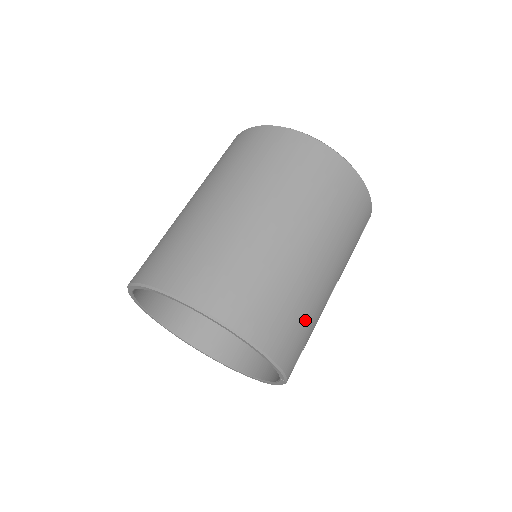
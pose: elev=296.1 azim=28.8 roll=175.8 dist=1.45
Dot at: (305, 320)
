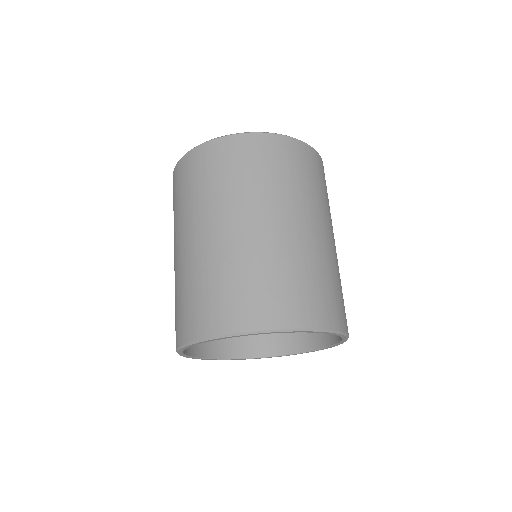
Dot at: (337, 284)
